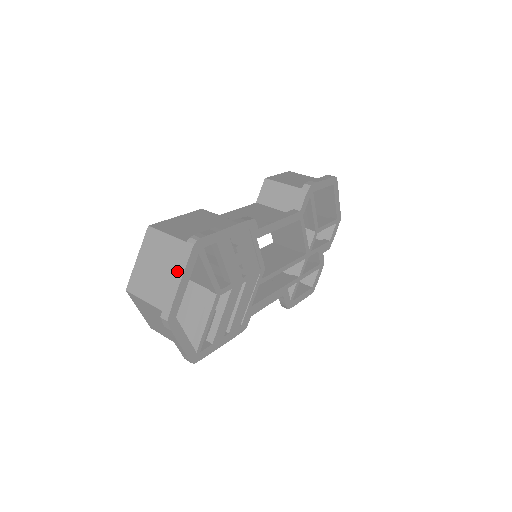
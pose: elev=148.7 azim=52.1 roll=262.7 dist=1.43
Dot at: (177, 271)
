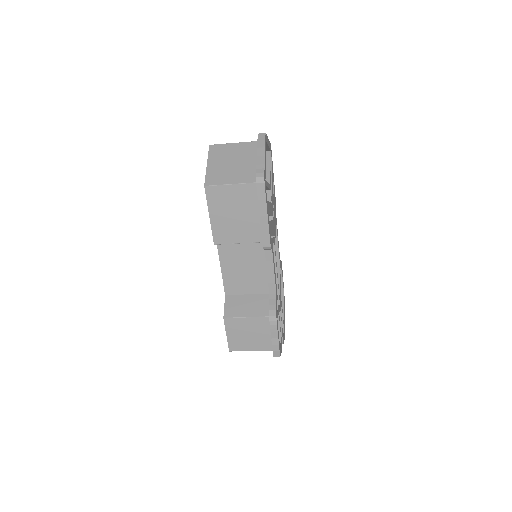
Dot at: occluded
